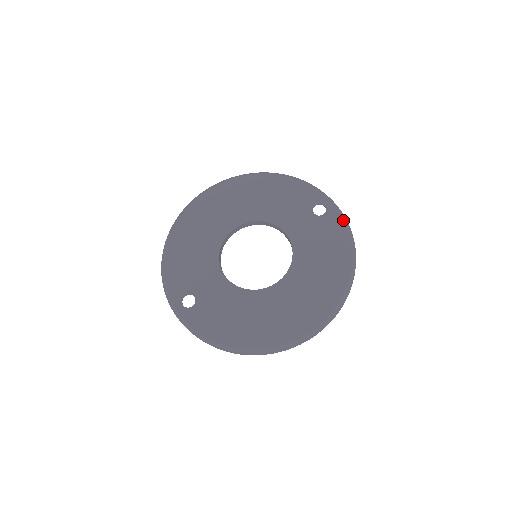
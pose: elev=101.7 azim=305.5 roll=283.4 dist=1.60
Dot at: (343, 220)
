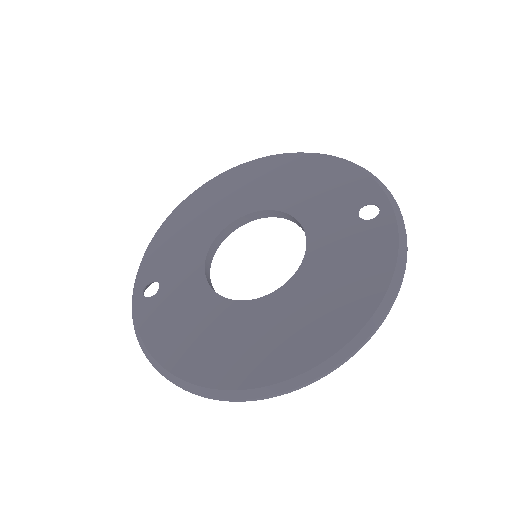
Dot at: (398, 233)
